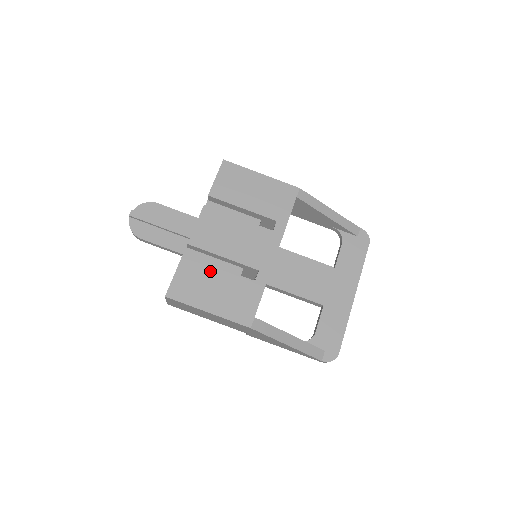
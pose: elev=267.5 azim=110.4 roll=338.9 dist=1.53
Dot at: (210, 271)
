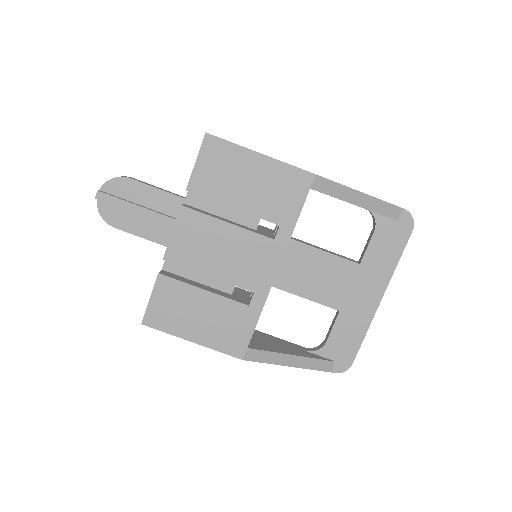
Dot at: (193, 294)
